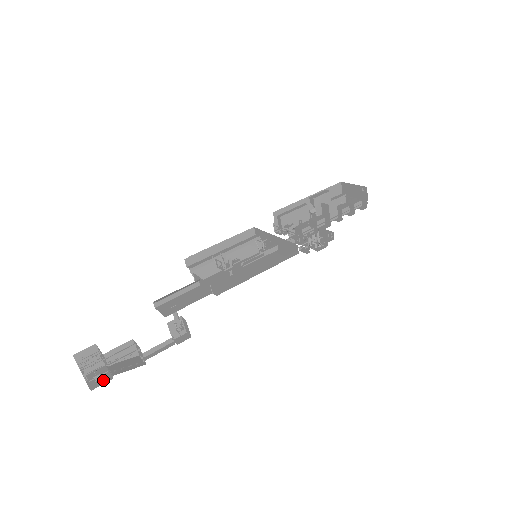
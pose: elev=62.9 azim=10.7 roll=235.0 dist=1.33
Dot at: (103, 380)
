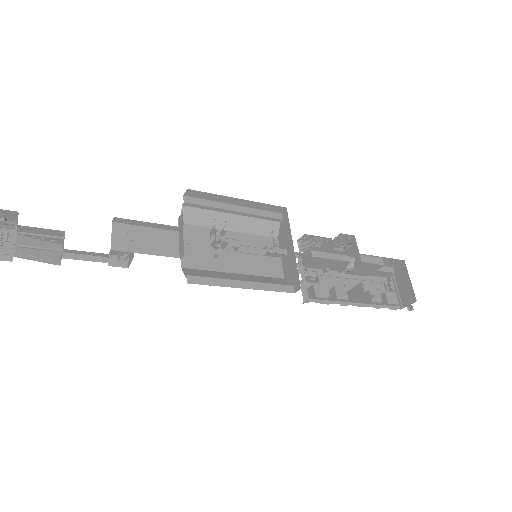
Dot at: occluded
